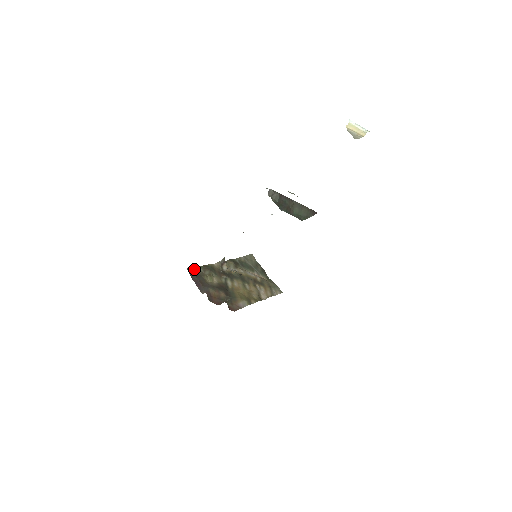
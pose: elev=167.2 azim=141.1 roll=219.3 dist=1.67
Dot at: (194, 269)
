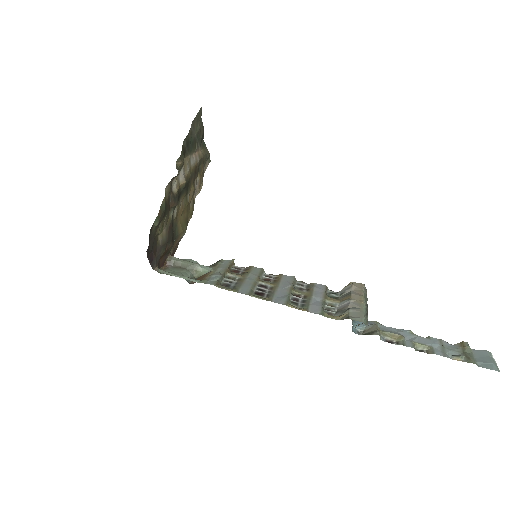
Dot at: (150, 234)
